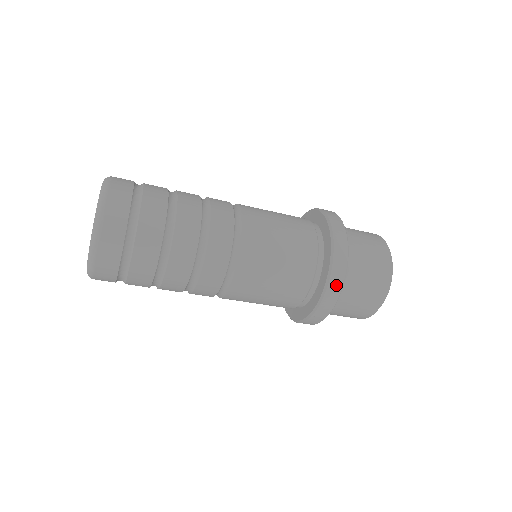
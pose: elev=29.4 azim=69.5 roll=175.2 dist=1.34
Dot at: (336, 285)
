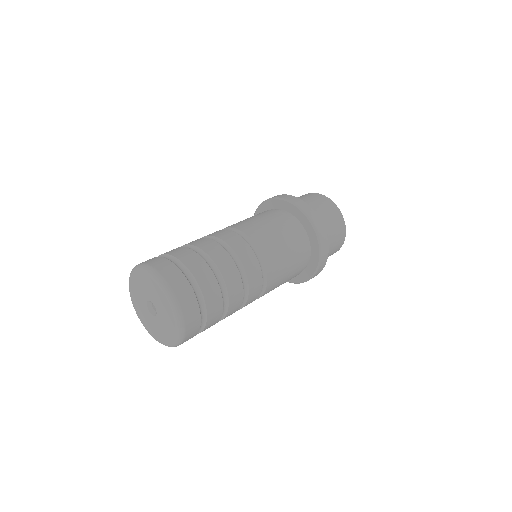
Dot at: occluded
